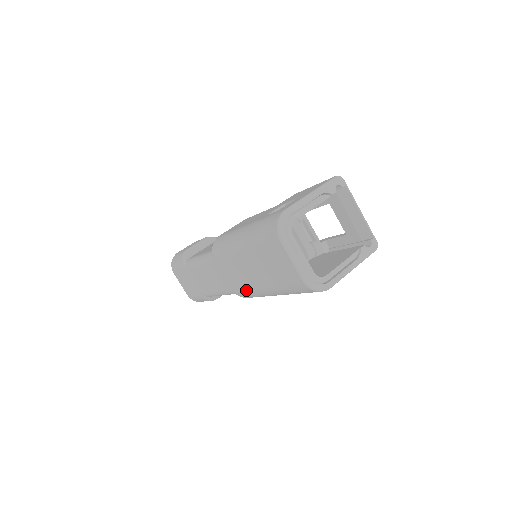
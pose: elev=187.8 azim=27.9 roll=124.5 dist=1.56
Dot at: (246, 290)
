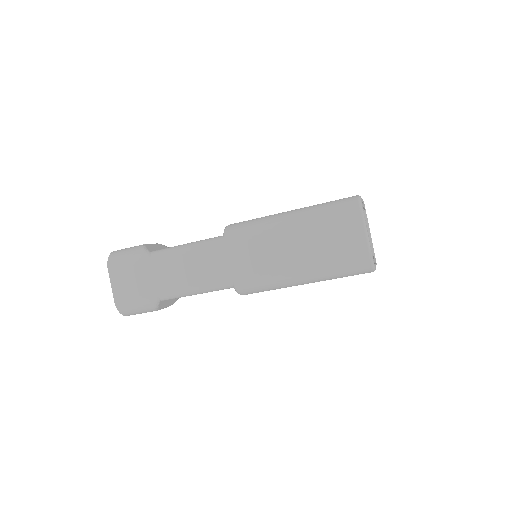
Dot at: (263, 275)
